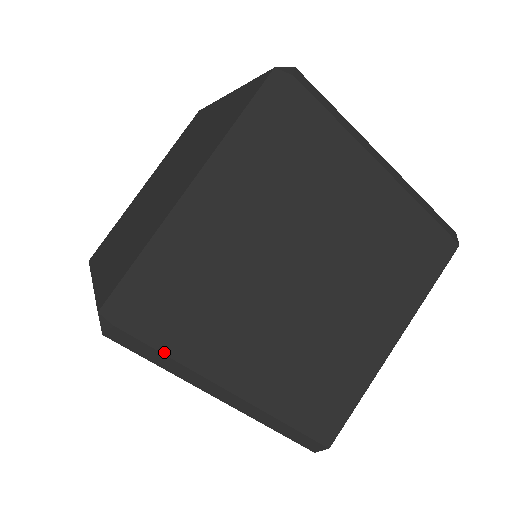
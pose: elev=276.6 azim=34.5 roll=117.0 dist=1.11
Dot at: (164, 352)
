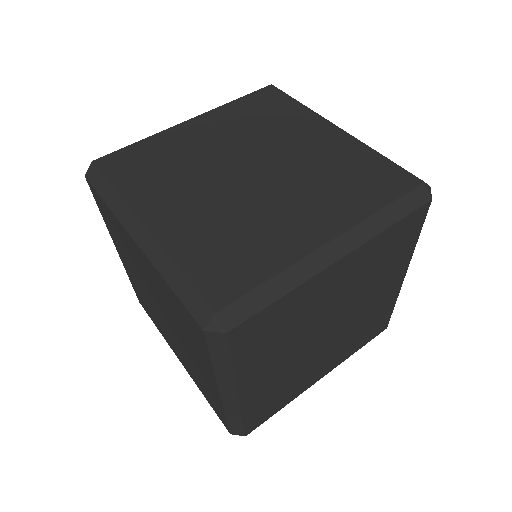
Dot at: (233, 359)
